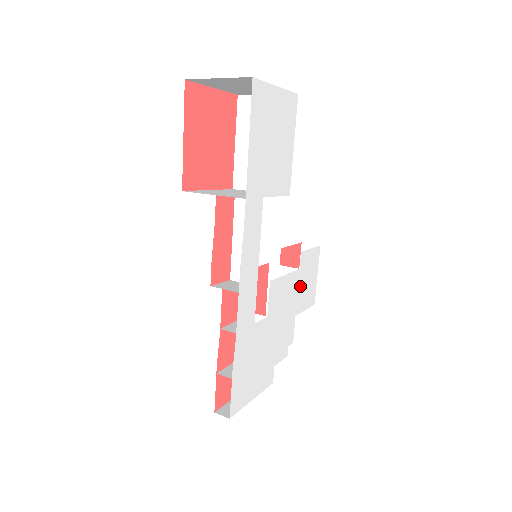
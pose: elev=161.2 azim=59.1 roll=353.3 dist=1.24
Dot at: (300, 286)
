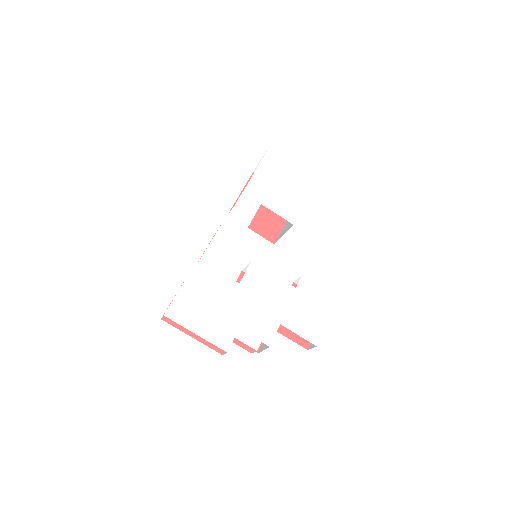
Dot at: (294, 304)
